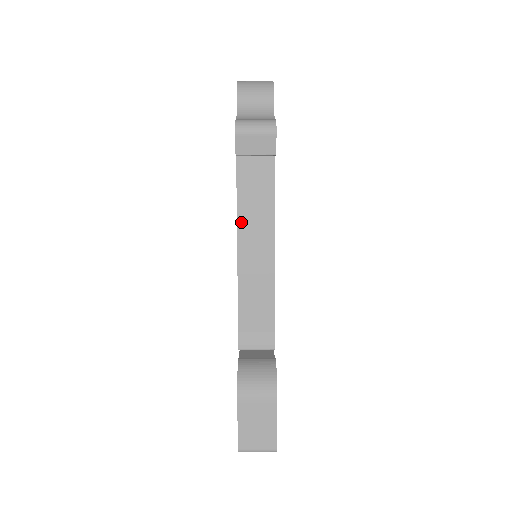
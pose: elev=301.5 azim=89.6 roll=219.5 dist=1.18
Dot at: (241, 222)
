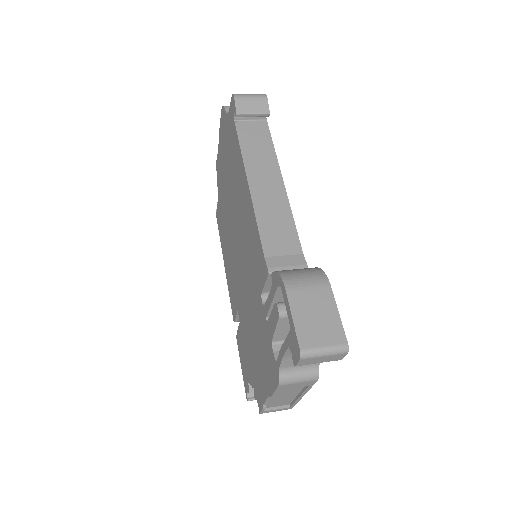
Dot at: (248, 166)
